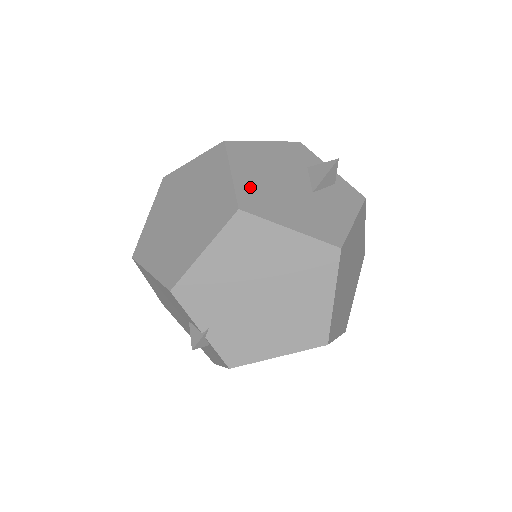
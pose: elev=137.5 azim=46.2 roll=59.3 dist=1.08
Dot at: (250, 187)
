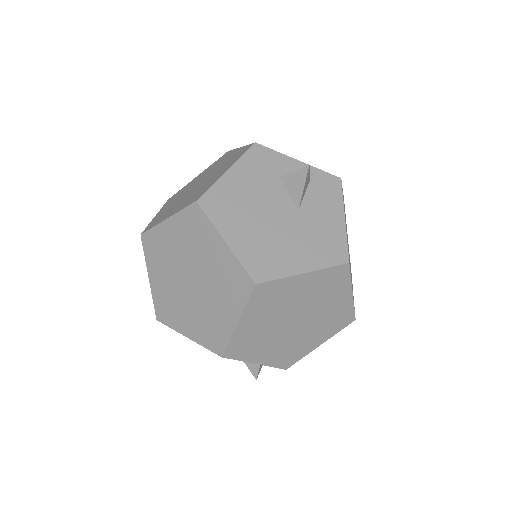
Dot at: (249, 248)
